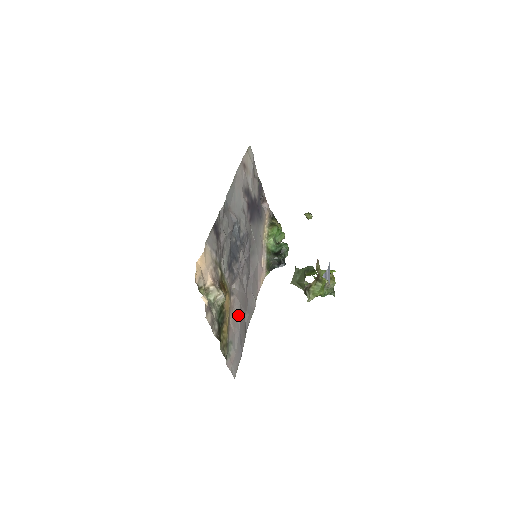
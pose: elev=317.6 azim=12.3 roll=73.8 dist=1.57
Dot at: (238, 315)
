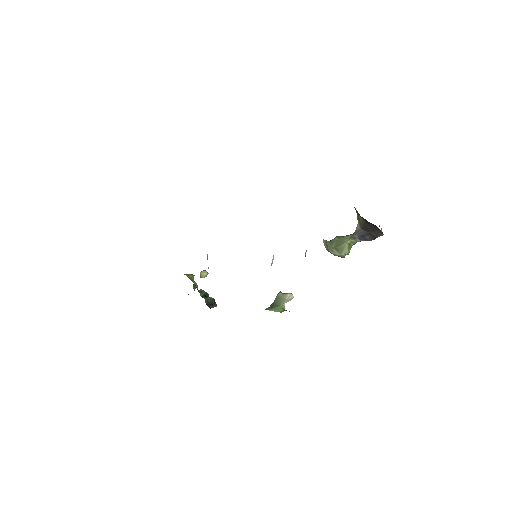
Dot at: occluded
